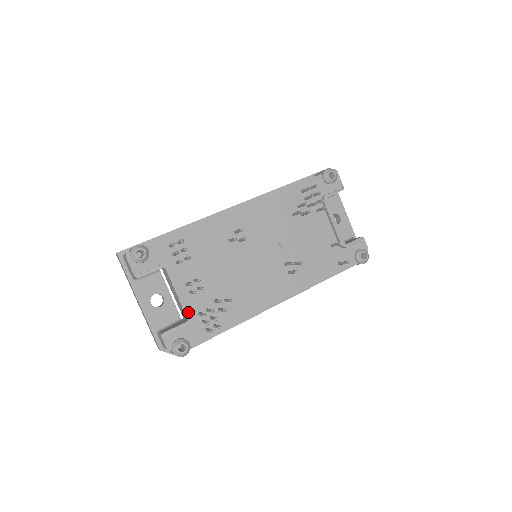
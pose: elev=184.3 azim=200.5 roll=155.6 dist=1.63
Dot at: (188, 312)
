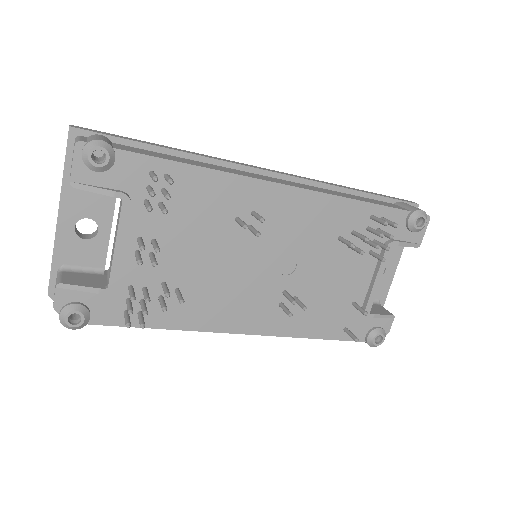
Dot at: (115, 278)
